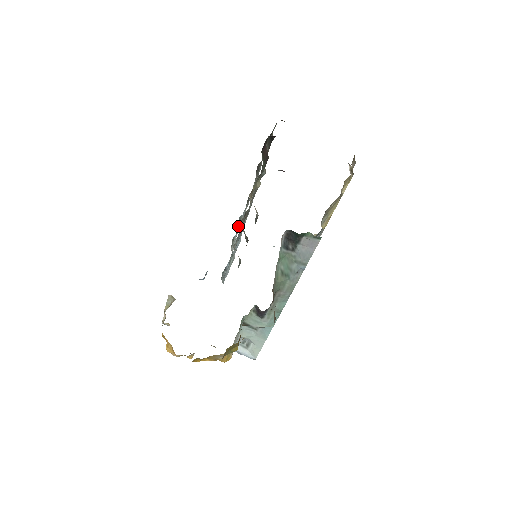
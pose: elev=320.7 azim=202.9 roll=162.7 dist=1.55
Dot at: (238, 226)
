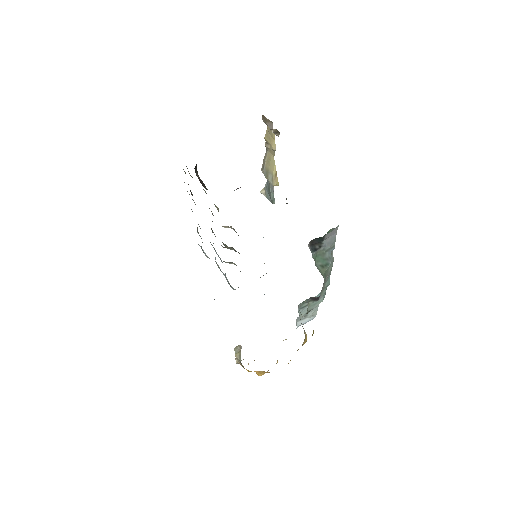
Dot at: occluded
